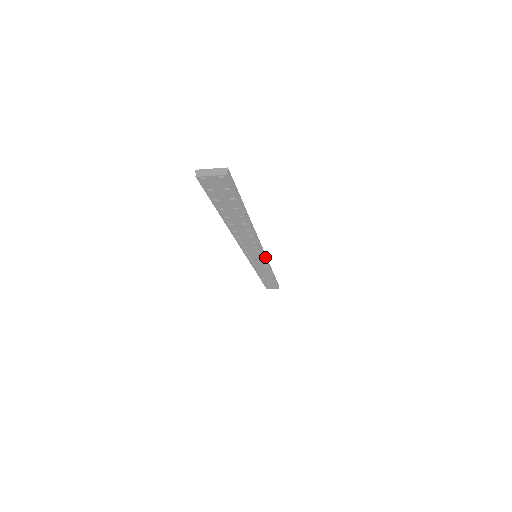
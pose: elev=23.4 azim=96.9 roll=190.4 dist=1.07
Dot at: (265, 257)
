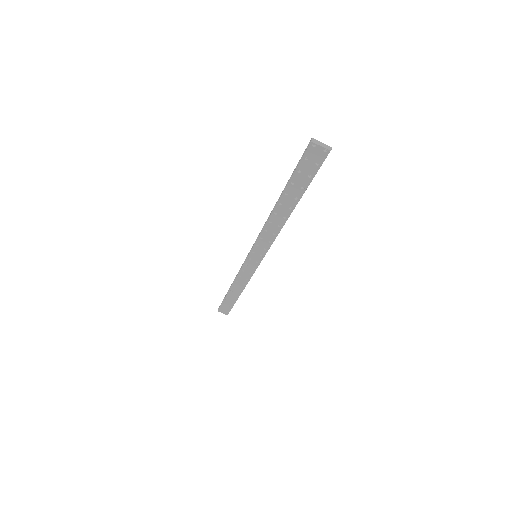
Dot at: occluded
